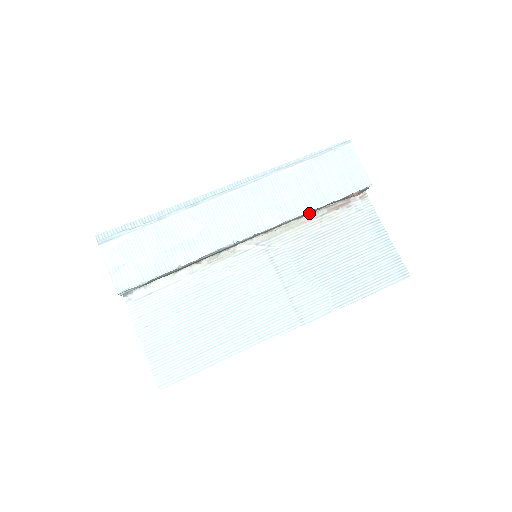
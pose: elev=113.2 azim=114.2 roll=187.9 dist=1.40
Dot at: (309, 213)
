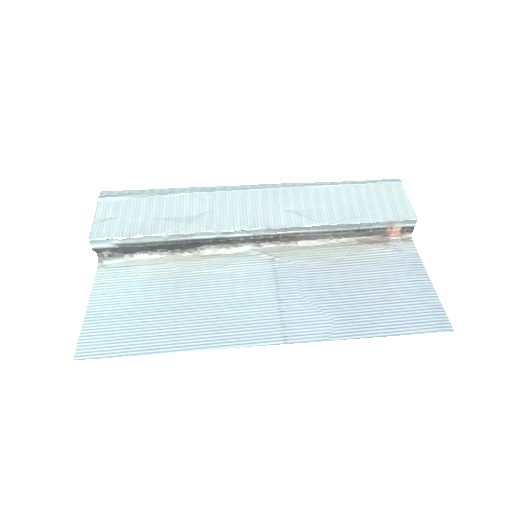
Dot at: (334, 233)
